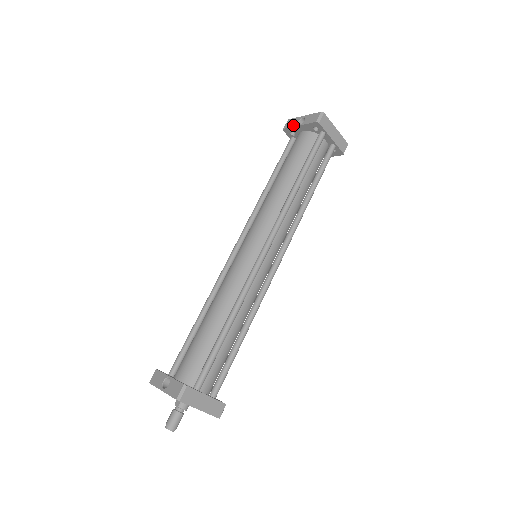
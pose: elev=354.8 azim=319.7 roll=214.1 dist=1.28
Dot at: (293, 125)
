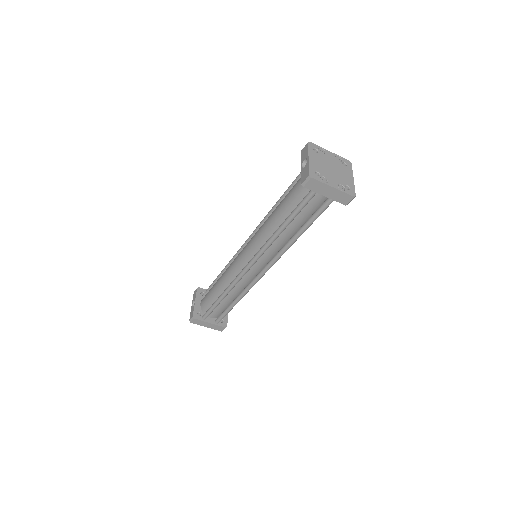
Dot at: (301, 159)
